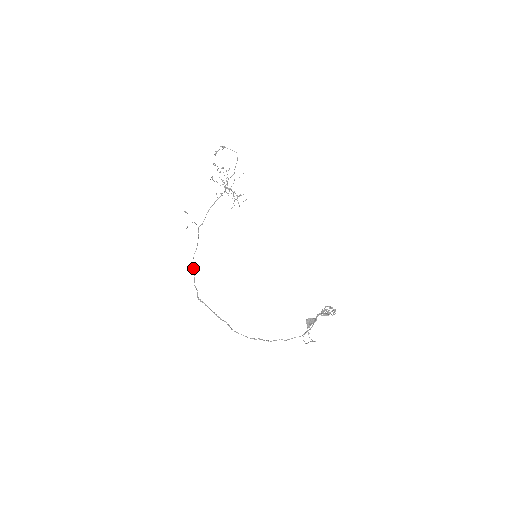
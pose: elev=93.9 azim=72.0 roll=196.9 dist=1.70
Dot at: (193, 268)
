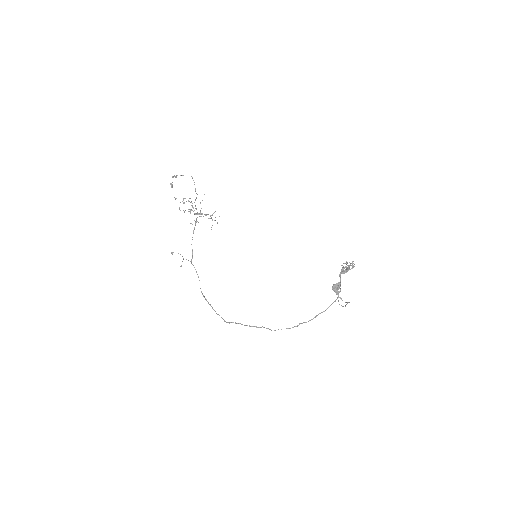
Dot at: (206, 299)
